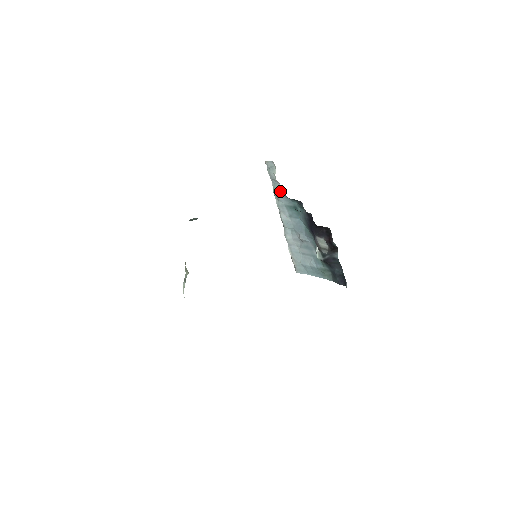
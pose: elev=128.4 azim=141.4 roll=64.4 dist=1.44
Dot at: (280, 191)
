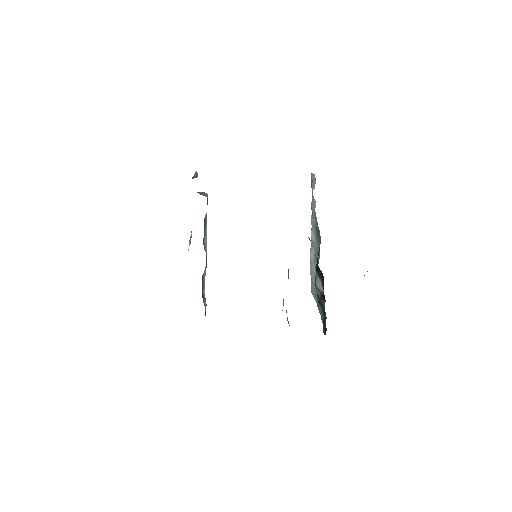
Dot at: (314, 209)
